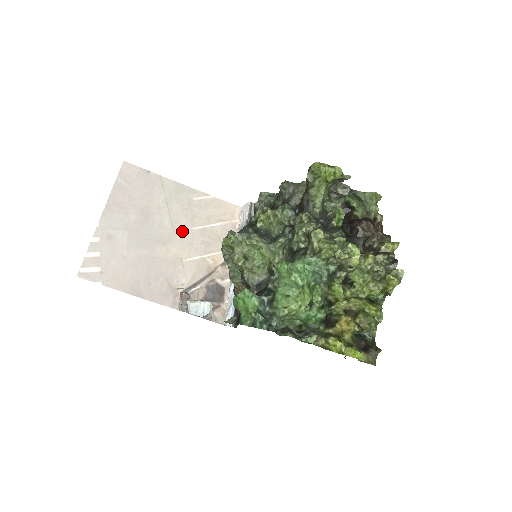
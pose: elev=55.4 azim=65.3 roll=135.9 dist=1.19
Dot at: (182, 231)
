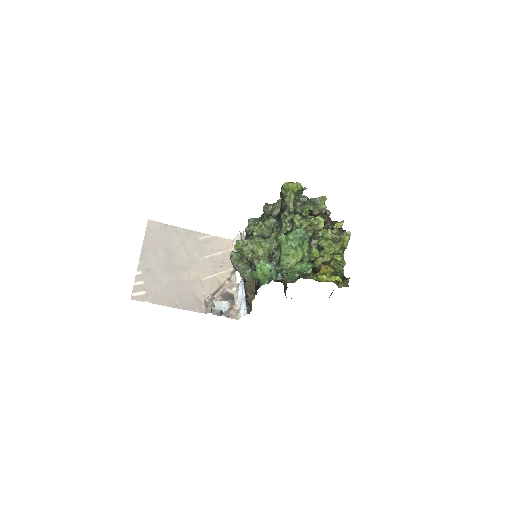
Dot at: (196, 260)
